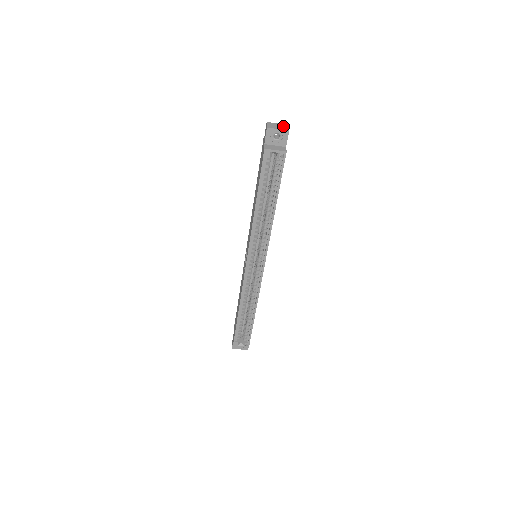
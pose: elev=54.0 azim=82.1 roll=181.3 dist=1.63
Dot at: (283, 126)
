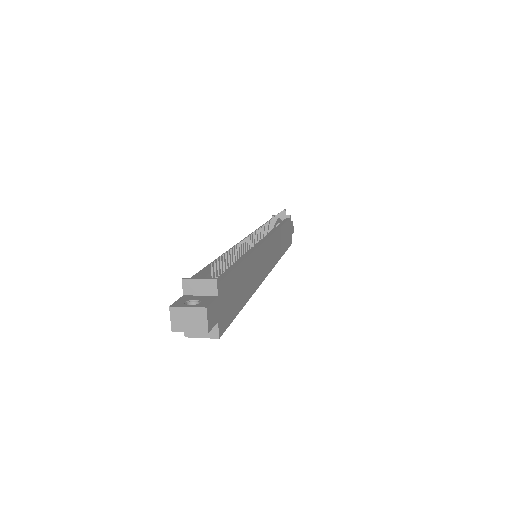
Dot at: (197, 318)
